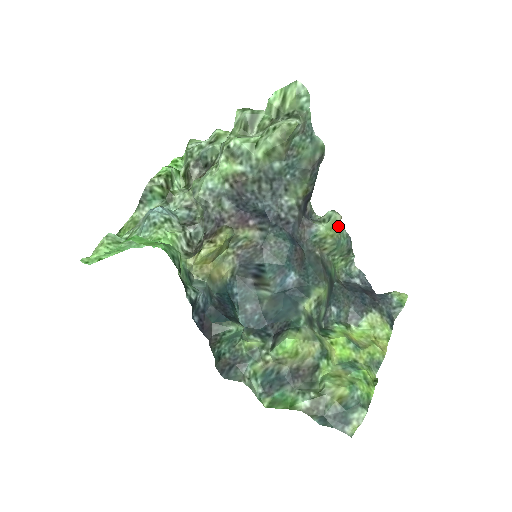
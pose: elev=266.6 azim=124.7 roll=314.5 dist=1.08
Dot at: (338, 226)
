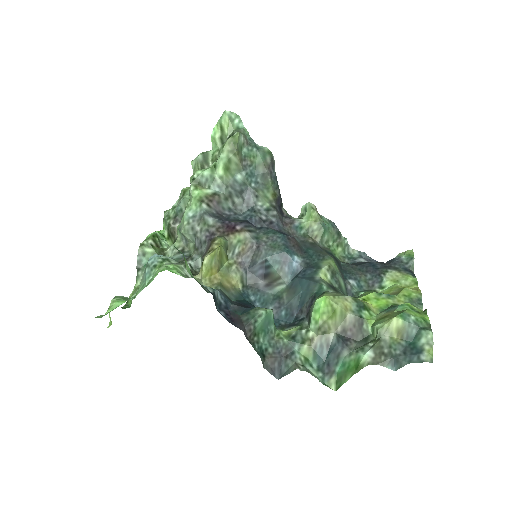
Dot at: (316, 212)
